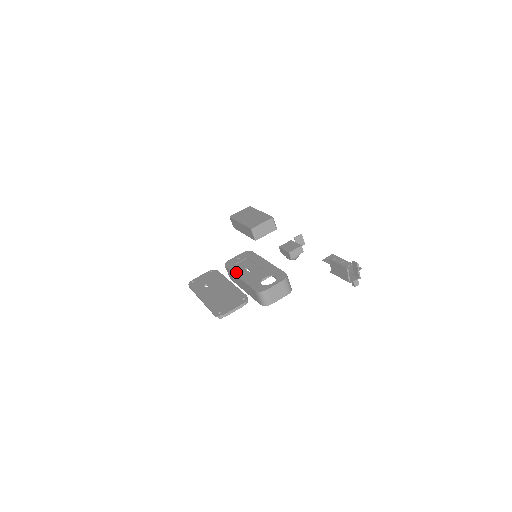
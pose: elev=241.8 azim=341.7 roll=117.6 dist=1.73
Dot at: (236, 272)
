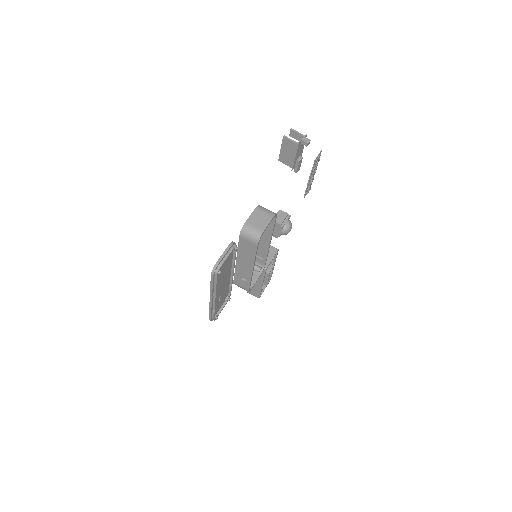
Dot at: (236, 266)
